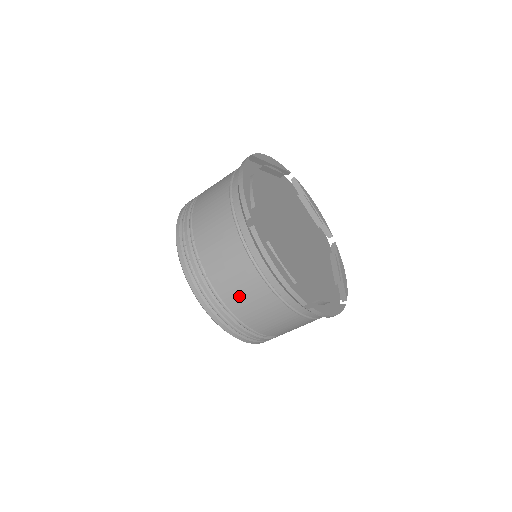
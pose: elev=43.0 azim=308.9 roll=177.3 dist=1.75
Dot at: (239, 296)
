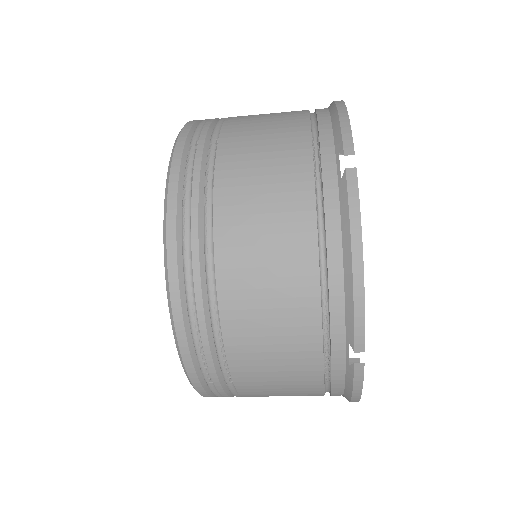
Dot at: occluded
